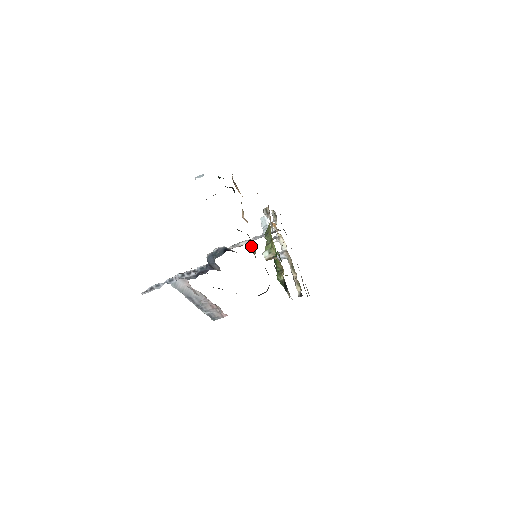
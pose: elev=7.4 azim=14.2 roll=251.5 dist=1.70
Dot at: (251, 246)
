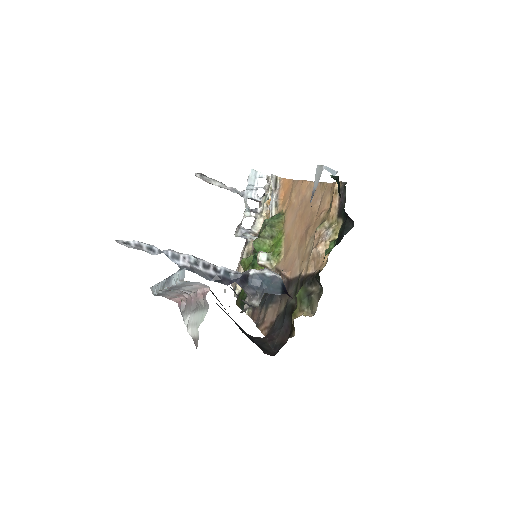
Dot at: (308, 300)
